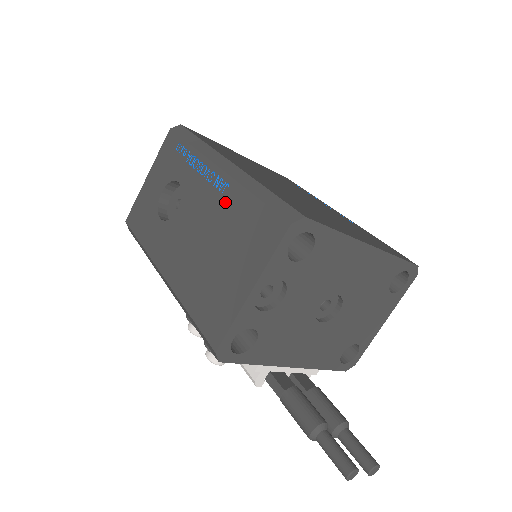
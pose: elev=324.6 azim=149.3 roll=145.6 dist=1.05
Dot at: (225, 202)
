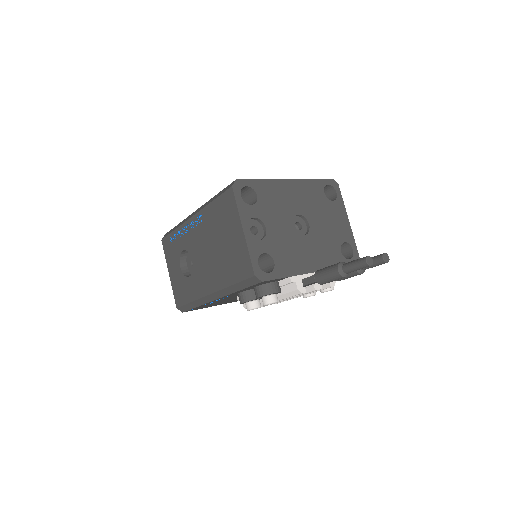
Dot at: (206, 222)
